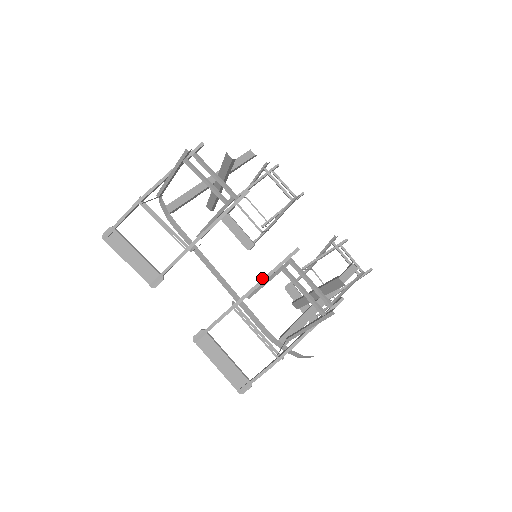
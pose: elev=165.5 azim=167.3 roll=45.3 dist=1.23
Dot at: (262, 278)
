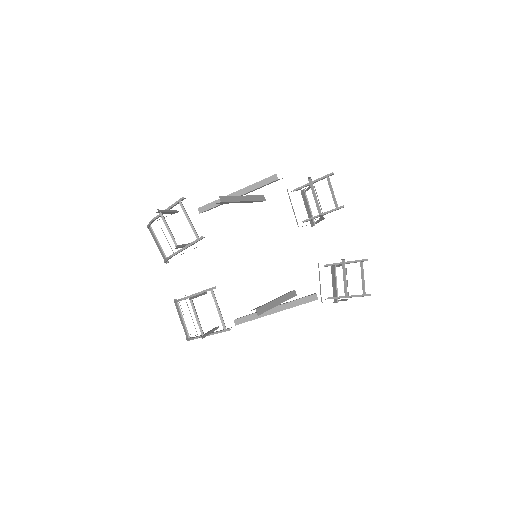
Dot at: (196, 293)
